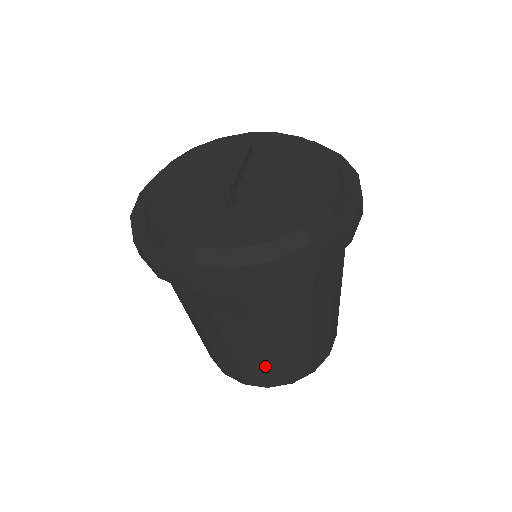
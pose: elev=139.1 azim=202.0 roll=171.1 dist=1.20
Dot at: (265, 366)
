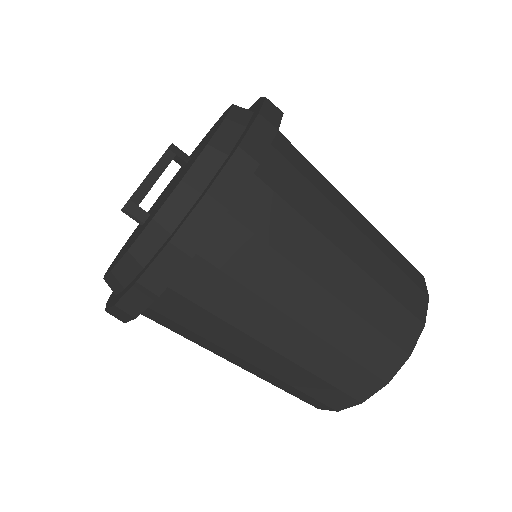
Dot at: (296, 385)
